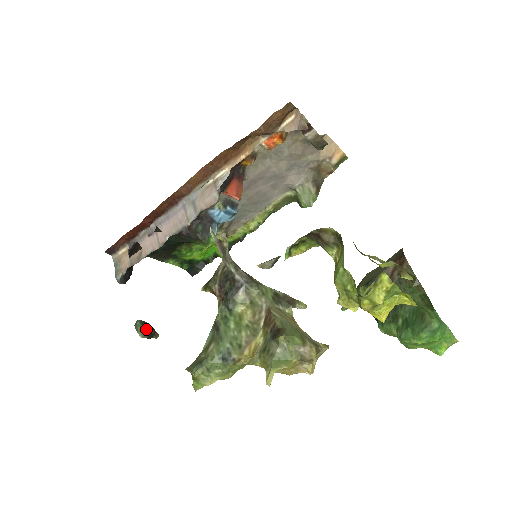
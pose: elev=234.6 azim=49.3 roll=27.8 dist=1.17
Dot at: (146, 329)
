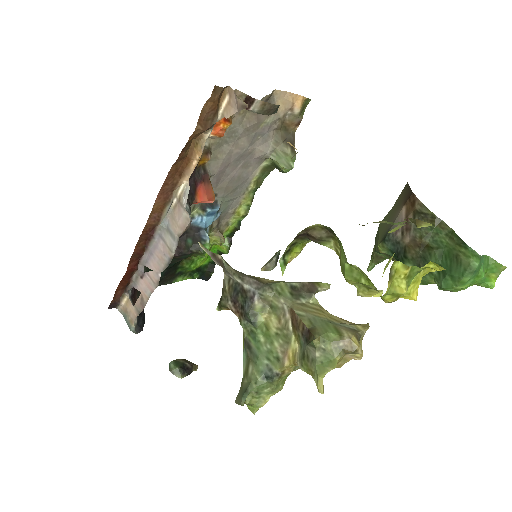
Dot at: (182, 368)
